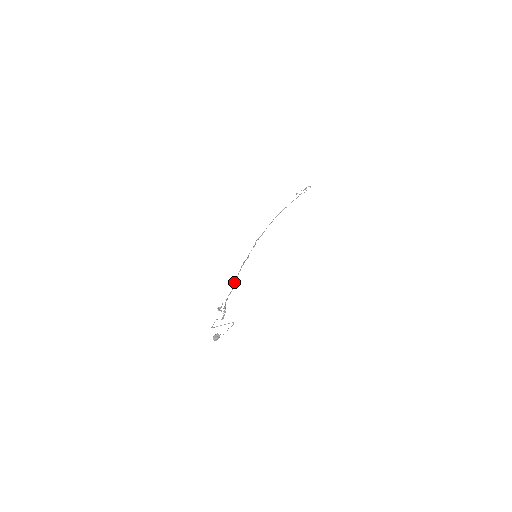
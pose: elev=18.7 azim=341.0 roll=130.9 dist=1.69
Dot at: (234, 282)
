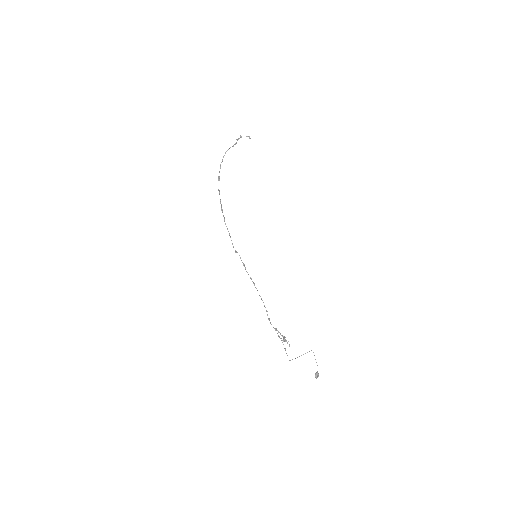
Dot at: (261, 298)
